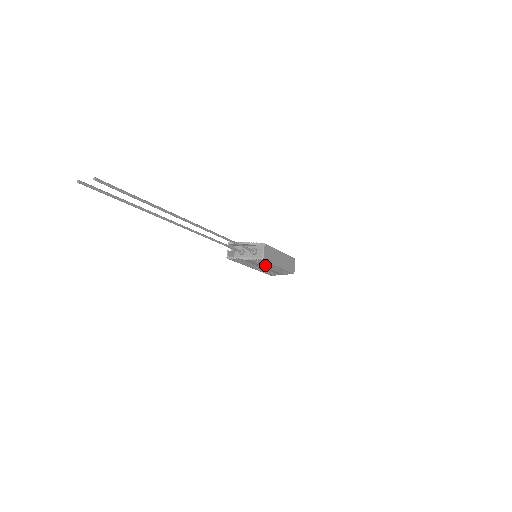
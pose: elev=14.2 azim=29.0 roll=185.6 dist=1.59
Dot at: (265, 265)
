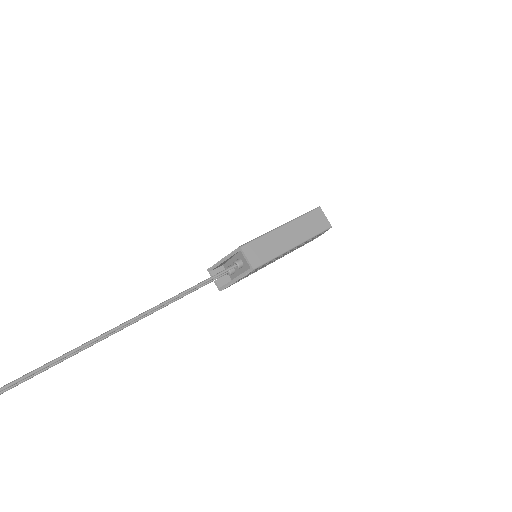
Dot at: (274, 259)
